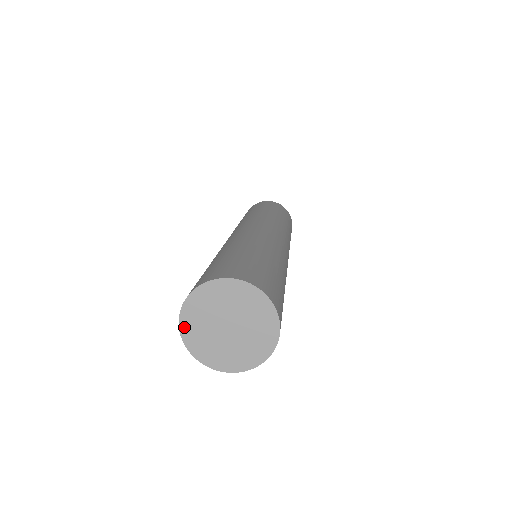
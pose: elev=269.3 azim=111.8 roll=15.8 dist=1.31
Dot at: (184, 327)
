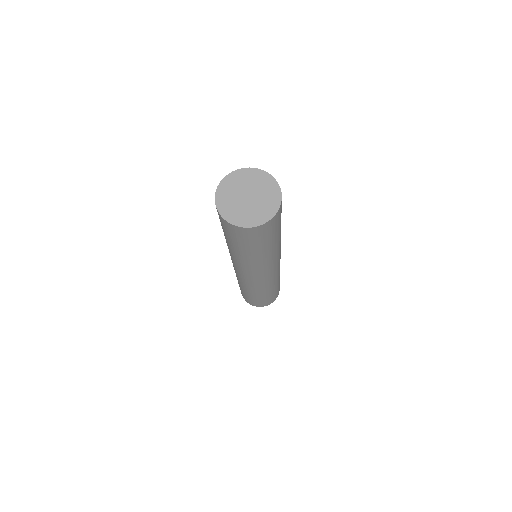
Dot at: (222, 211)
